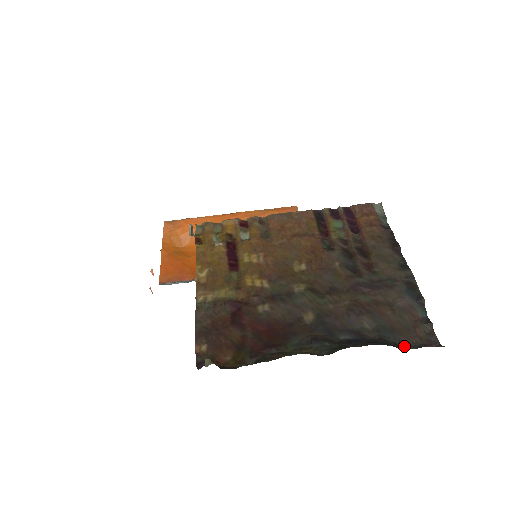
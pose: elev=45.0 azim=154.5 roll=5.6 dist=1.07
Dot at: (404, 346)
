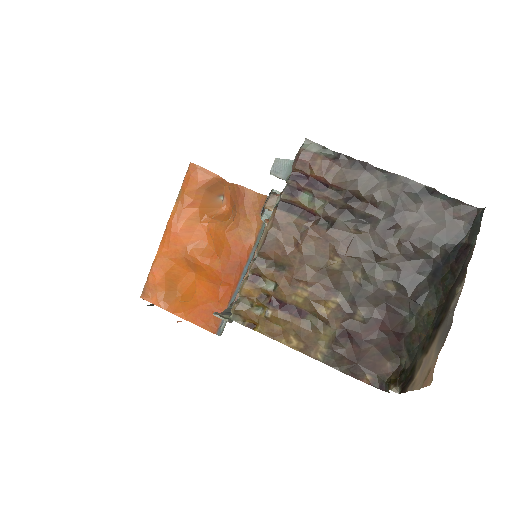
Dot at: (462, 237)
